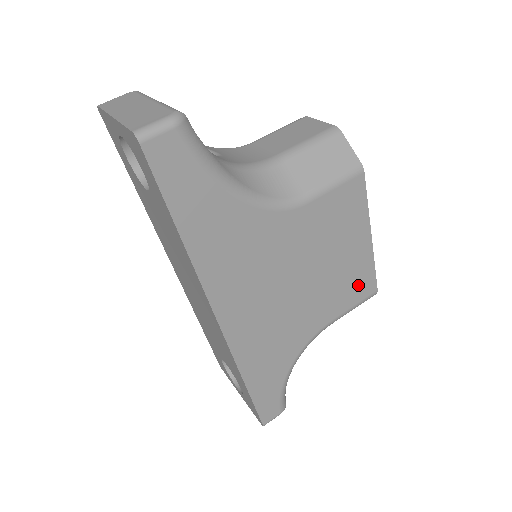
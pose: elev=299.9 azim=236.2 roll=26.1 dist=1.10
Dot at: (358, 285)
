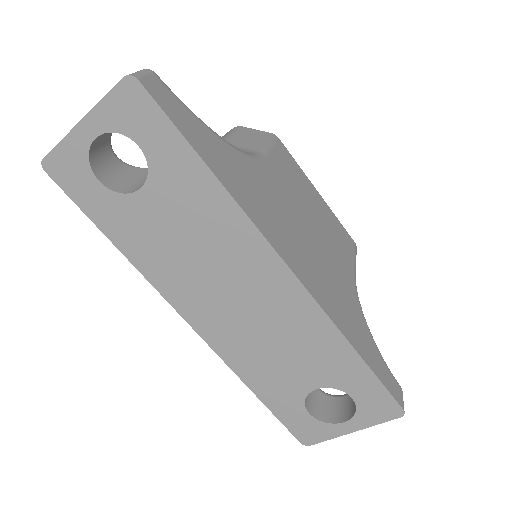
Dot at: (342, 237)
